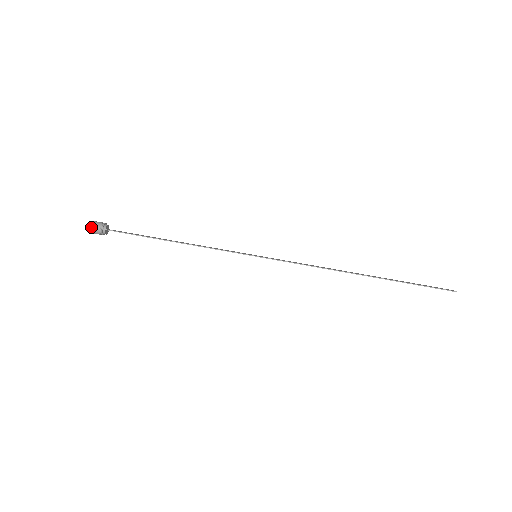
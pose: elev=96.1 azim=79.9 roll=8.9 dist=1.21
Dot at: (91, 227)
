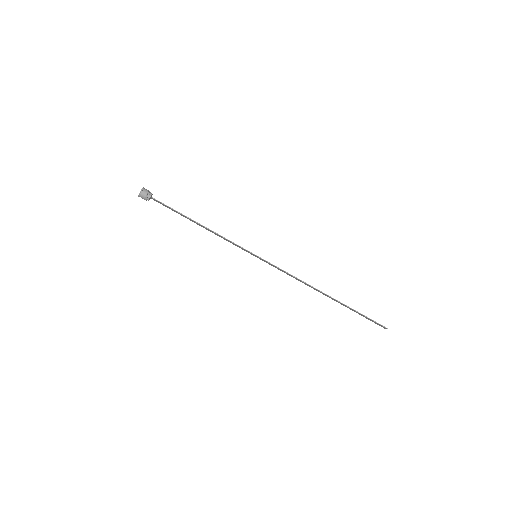
Dot at: (140, 191)
